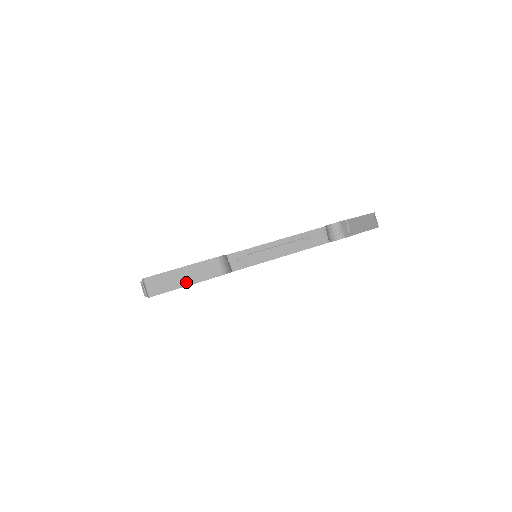
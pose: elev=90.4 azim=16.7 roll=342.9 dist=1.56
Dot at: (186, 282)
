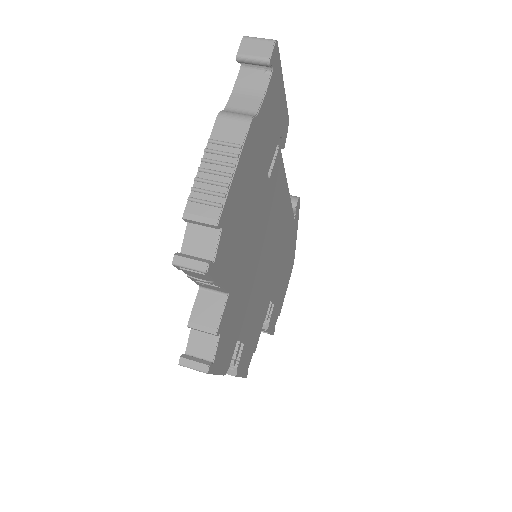
Dot at: occluded
